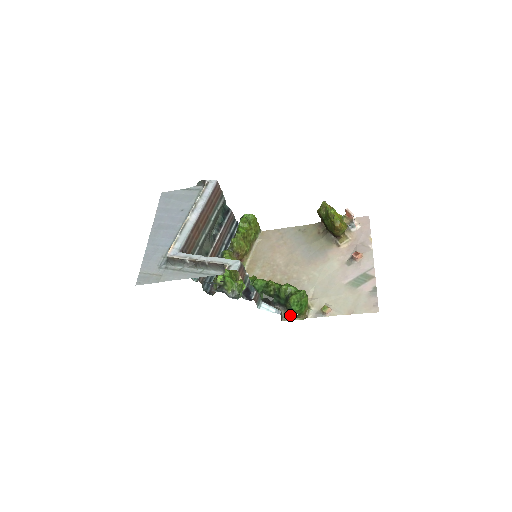
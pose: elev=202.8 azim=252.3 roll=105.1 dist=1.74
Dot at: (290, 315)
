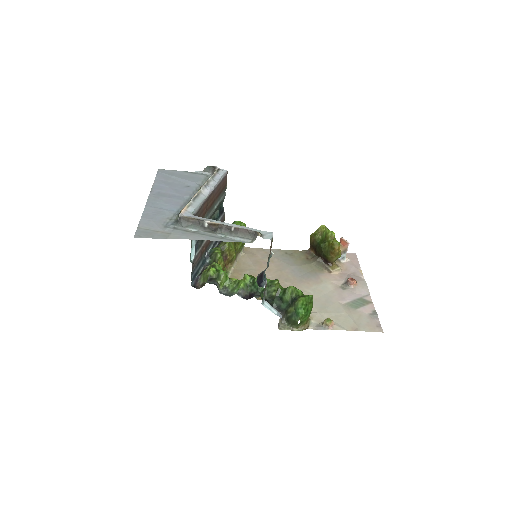
Dot at: (287, 324)
